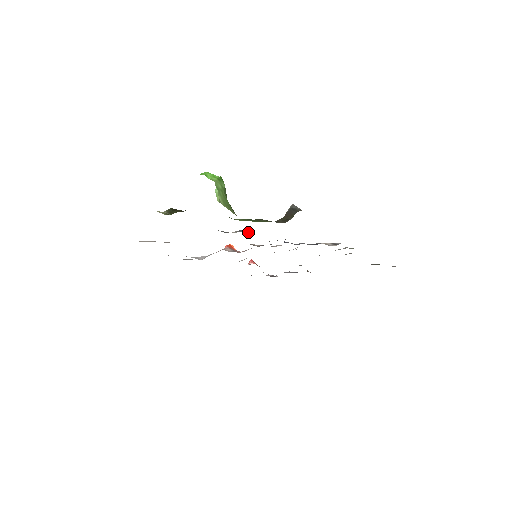
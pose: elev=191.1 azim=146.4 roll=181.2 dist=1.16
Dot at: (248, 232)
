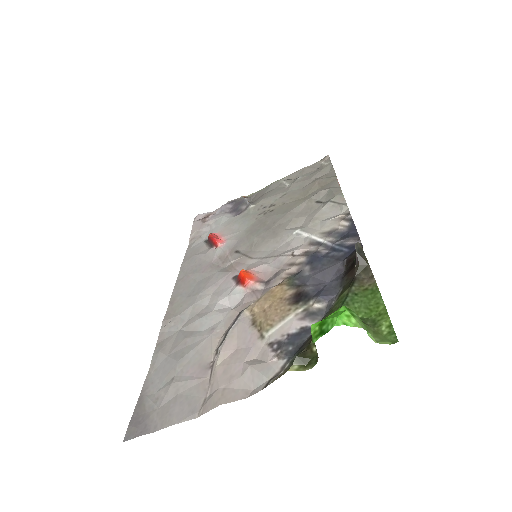
Dot at: (330, 297)
